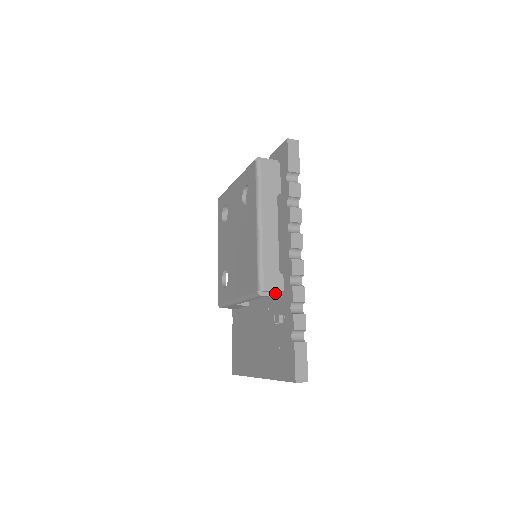
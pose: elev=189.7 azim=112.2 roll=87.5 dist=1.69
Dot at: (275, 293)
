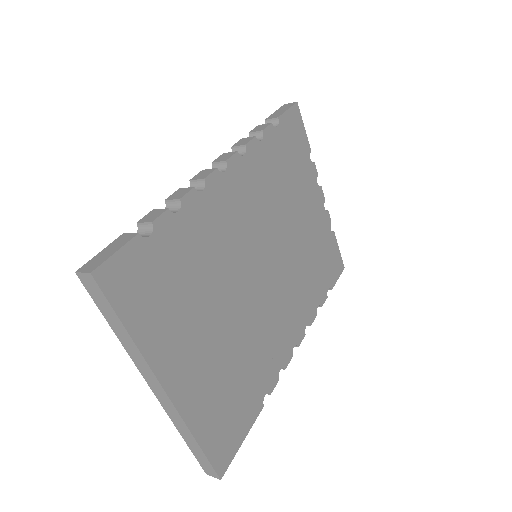
Dot at: occluded
